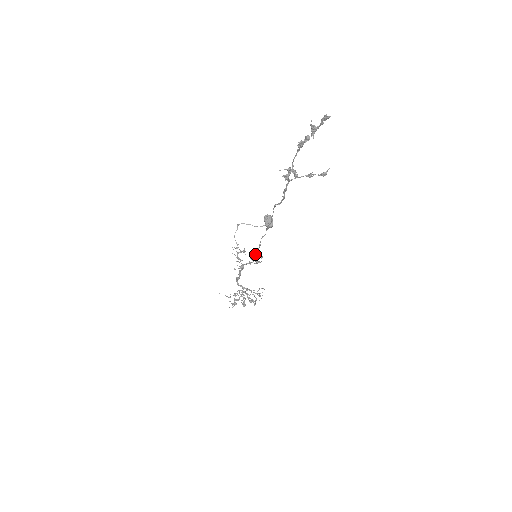
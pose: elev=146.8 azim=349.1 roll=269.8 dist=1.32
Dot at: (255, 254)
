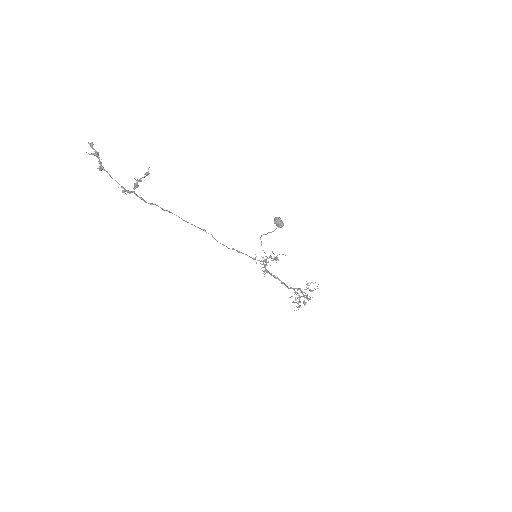
Dot at: occluded
